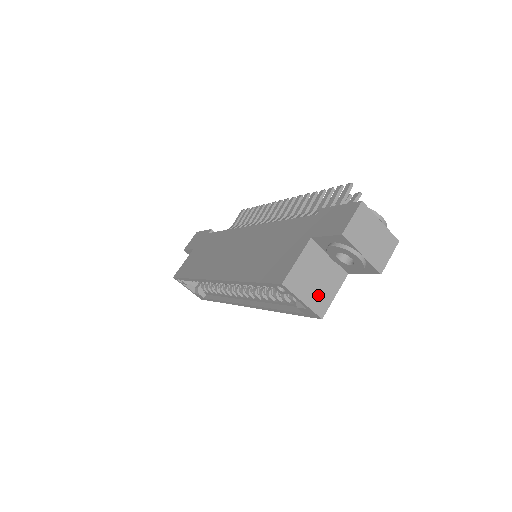
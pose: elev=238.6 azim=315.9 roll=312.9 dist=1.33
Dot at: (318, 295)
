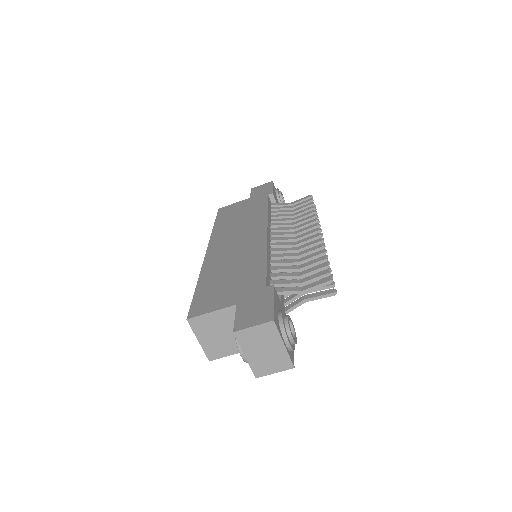
Dot at: (216, 345)
